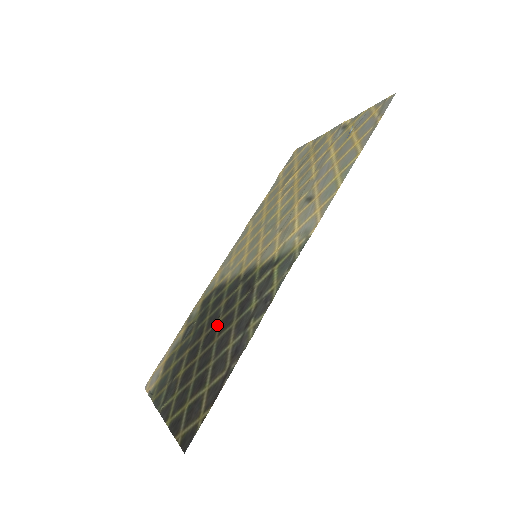
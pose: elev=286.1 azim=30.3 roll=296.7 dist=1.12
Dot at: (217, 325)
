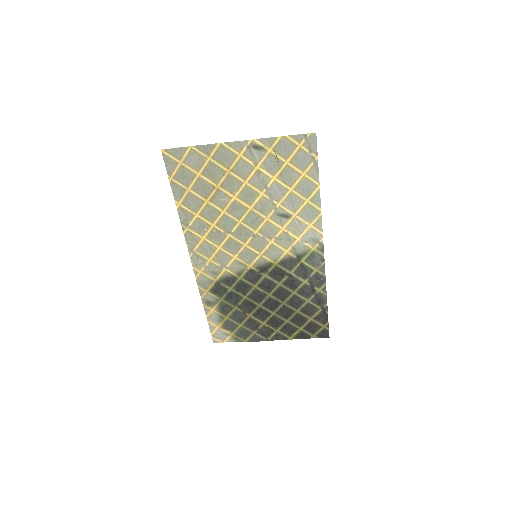
Dot at: (271, 298)
